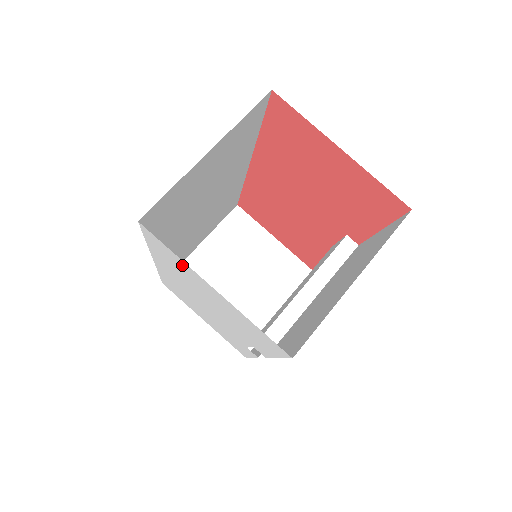
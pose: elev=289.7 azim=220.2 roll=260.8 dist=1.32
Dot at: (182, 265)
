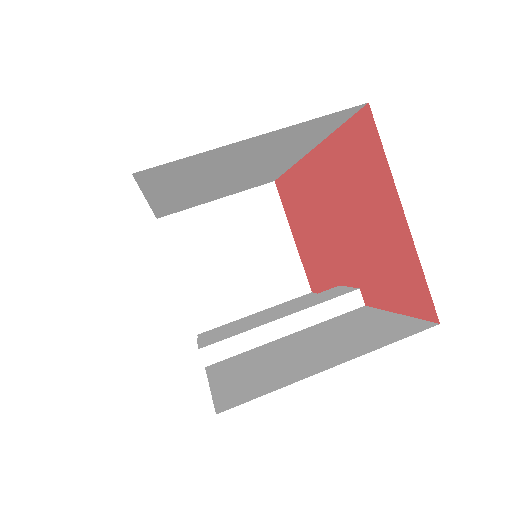
Dot at: occluded
